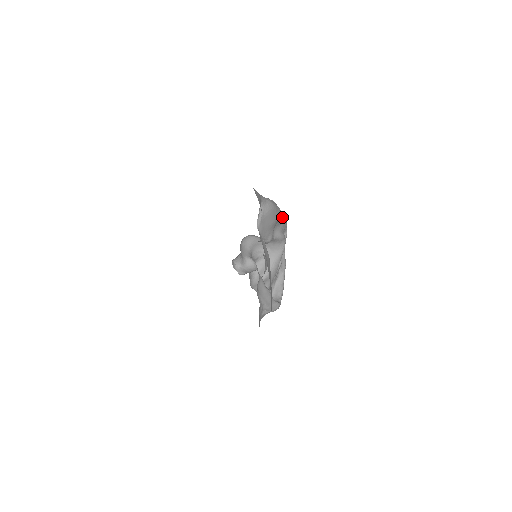
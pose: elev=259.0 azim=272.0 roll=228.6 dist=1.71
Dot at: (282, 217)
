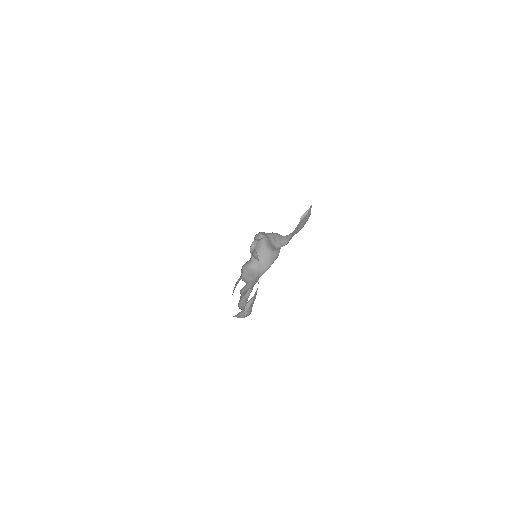
Dot at: occluded
